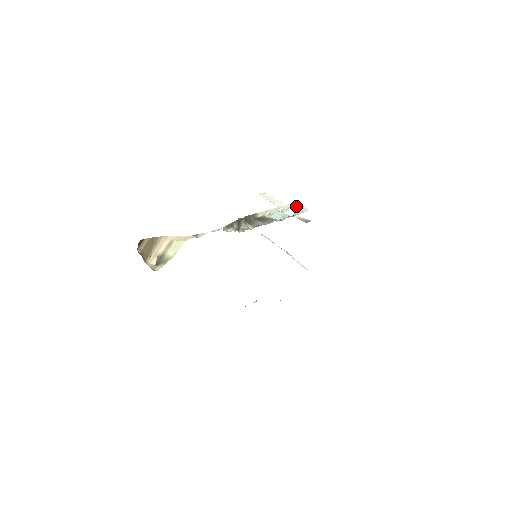
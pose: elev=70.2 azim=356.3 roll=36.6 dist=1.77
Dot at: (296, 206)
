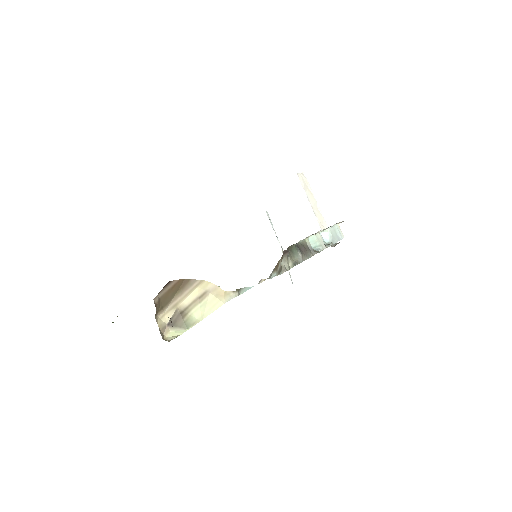
Dot at: (334, 225)
